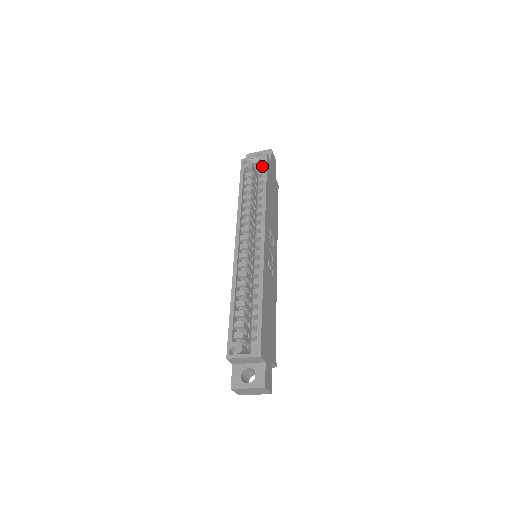
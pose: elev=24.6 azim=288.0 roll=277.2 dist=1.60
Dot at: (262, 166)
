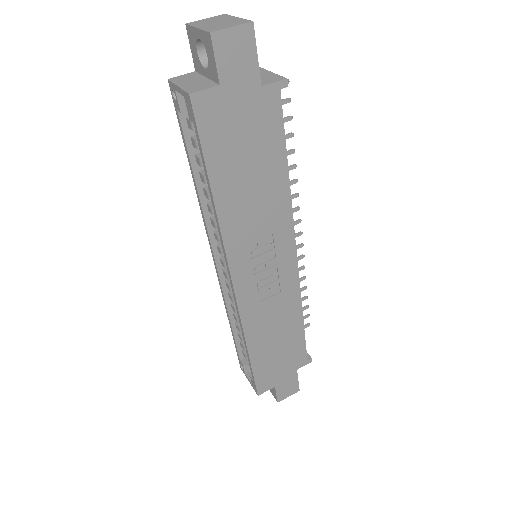
Dot at: occluded
